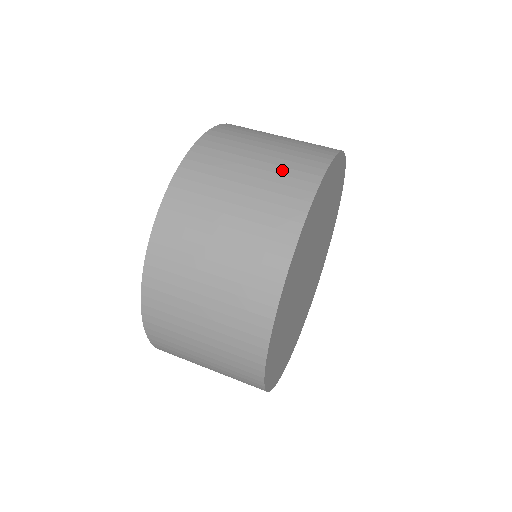
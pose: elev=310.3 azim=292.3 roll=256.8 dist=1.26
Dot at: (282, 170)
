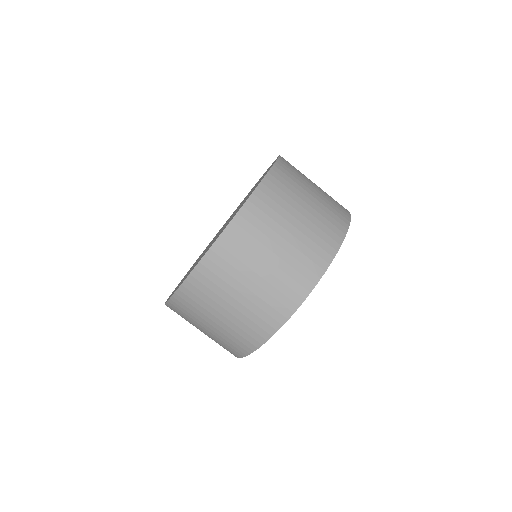
Dot at: (230, 336)
